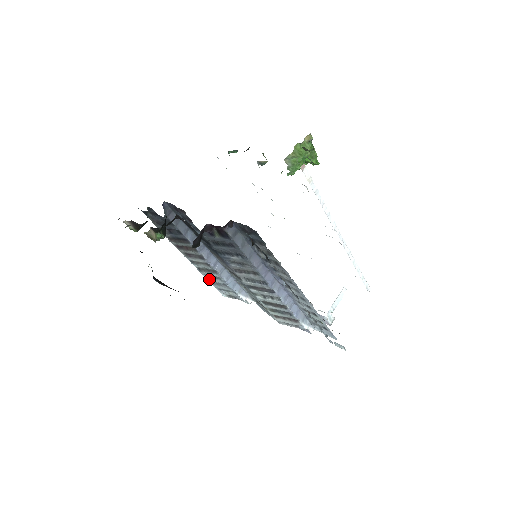
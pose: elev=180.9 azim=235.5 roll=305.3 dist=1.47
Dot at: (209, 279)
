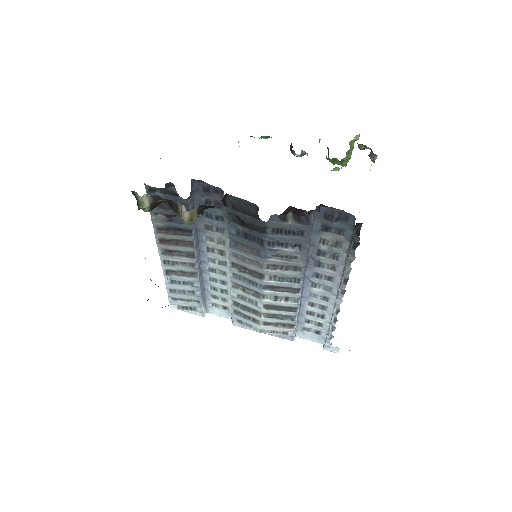
Dot at: (171, 285)
